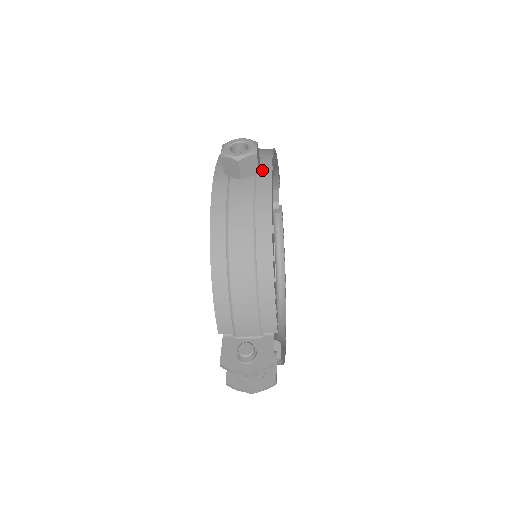
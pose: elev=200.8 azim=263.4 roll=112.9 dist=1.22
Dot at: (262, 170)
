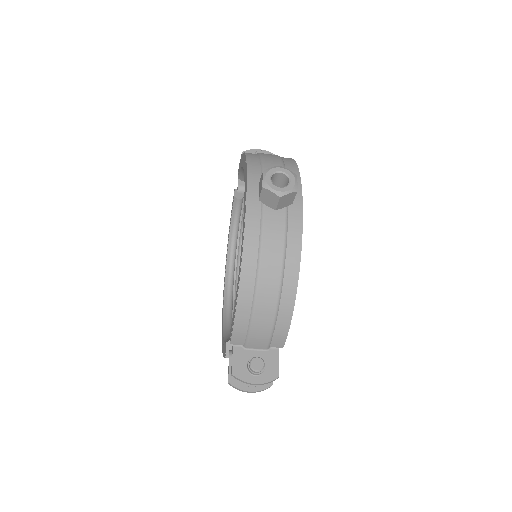
Dot at: occluded
